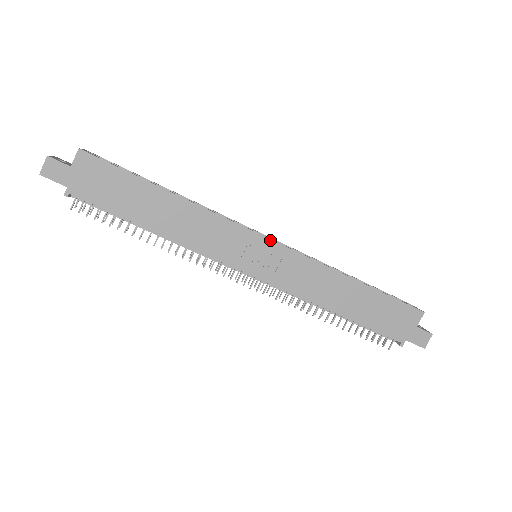
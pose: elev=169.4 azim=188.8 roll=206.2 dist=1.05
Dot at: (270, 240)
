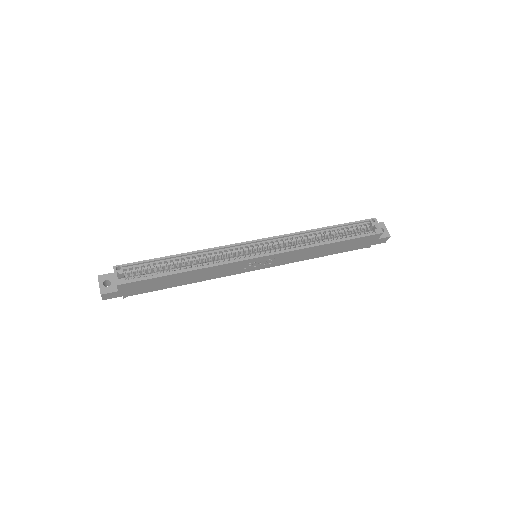
Dot at: (263, 257)
